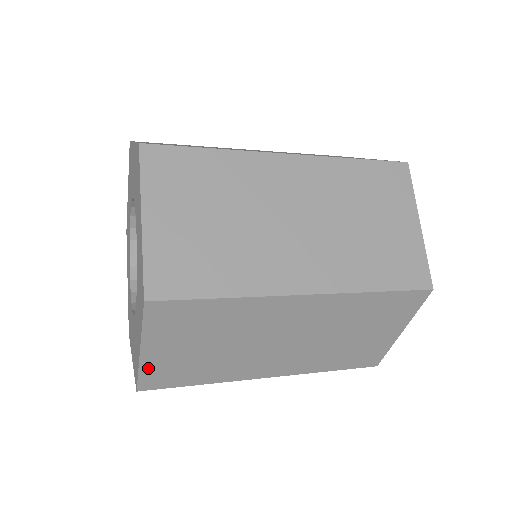
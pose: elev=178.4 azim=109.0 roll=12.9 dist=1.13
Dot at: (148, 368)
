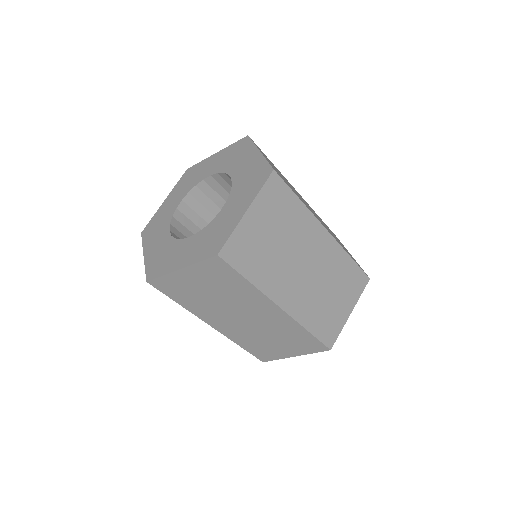
Dot at: (170, 278)
